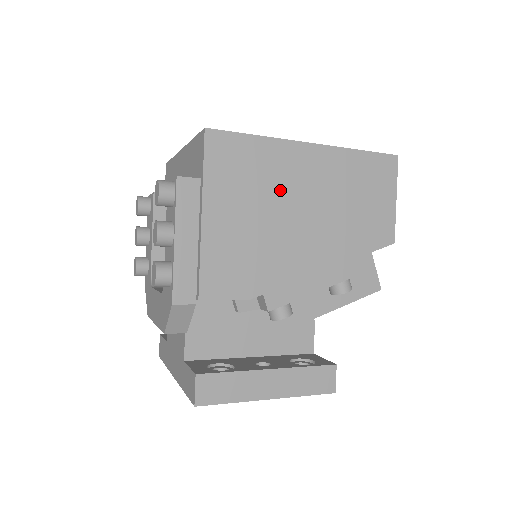
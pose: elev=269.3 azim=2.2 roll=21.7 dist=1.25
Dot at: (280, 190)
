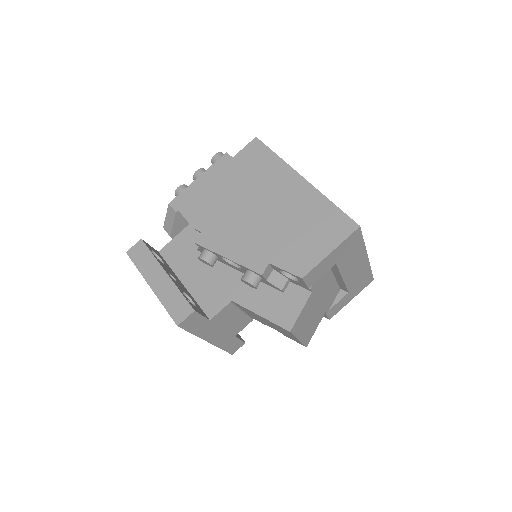
Dot at: (262, 189)
